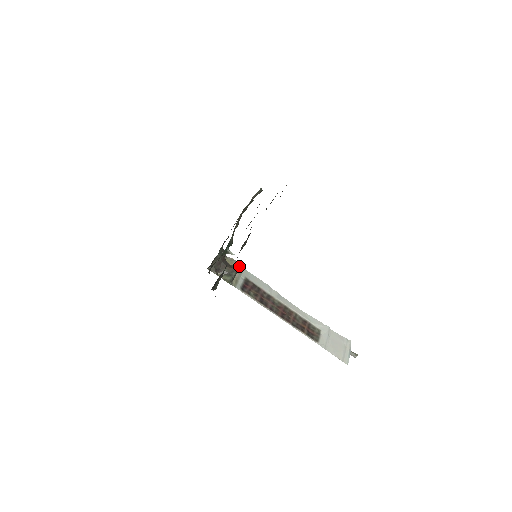
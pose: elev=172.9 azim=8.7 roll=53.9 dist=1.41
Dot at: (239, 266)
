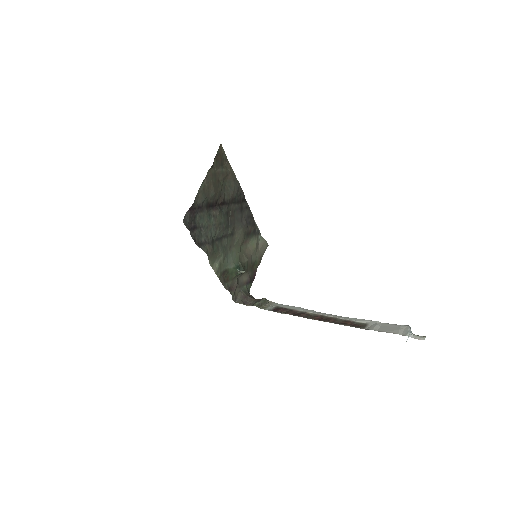
Dot at: (269, 302)
